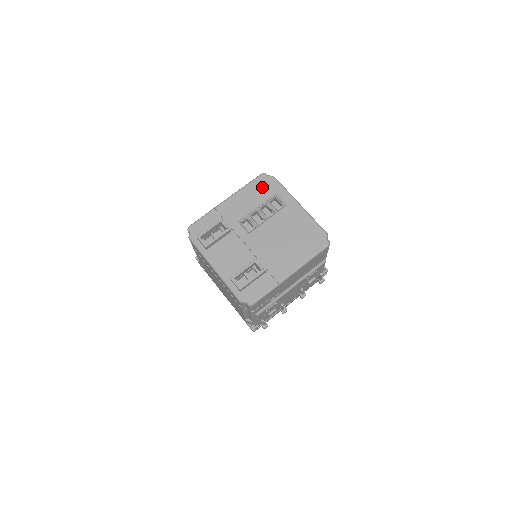
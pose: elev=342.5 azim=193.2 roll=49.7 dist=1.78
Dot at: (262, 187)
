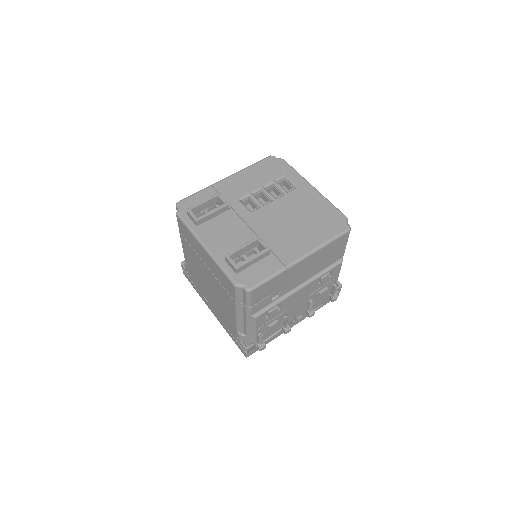
Dot at: (269, 168)
